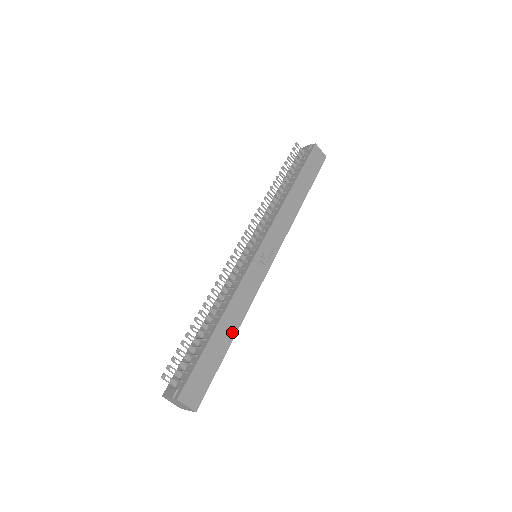
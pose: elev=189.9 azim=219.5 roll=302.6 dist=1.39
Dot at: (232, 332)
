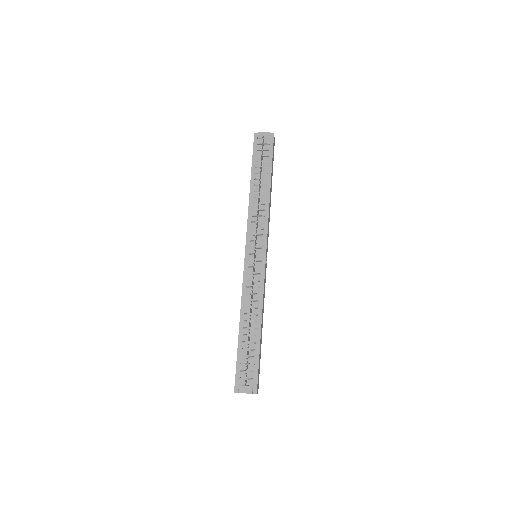
Dot at: (262, 327)
